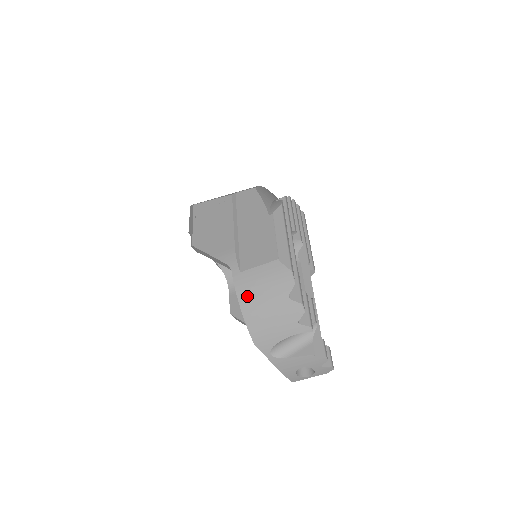
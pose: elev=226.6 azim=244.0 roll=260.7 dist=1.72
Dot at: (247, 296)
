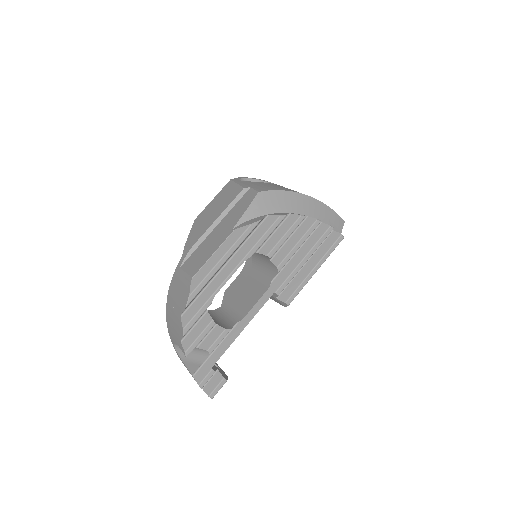
Dot at: (172, 291)
